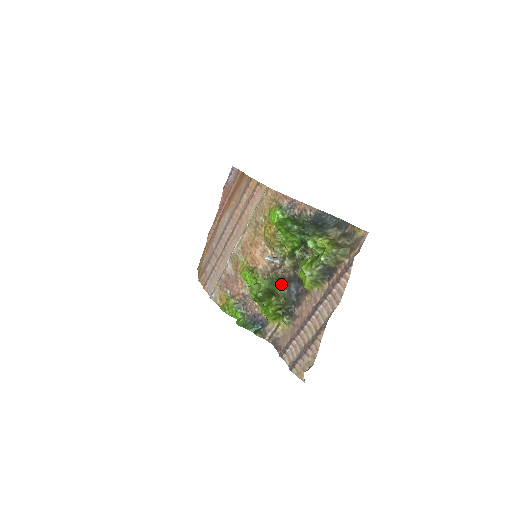
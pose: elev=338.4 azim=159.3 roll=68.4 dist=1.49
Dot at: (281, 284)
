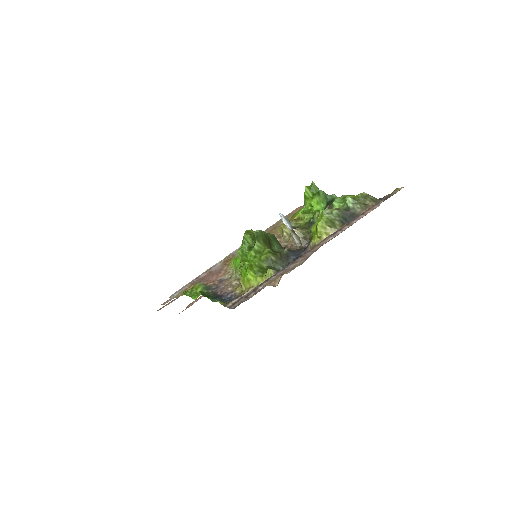
Dot at: (282, 247)
